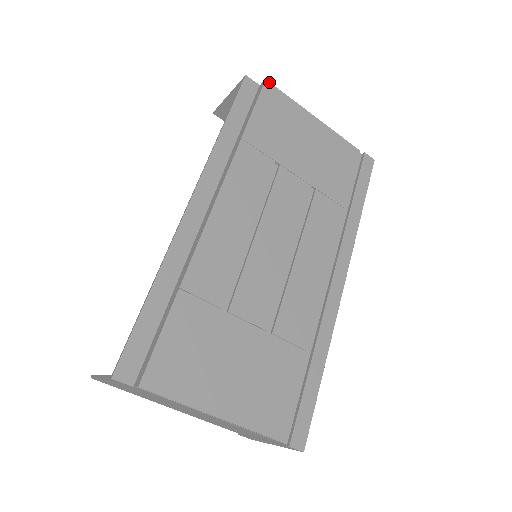
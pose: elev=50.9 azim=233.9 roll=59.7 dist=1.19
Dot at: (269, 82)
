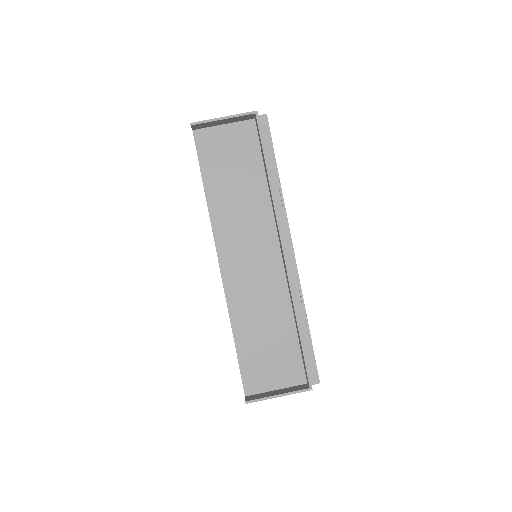
Dot at: occluded
